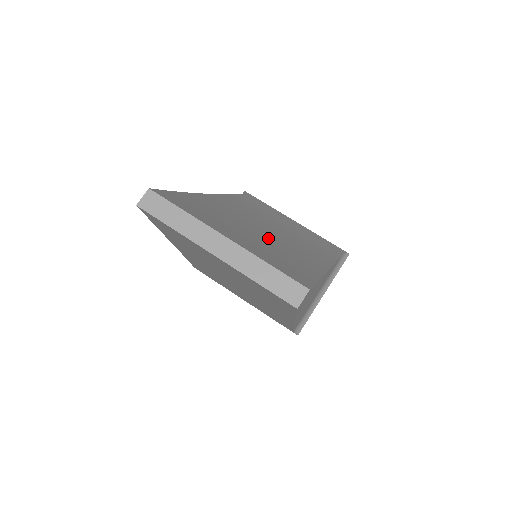
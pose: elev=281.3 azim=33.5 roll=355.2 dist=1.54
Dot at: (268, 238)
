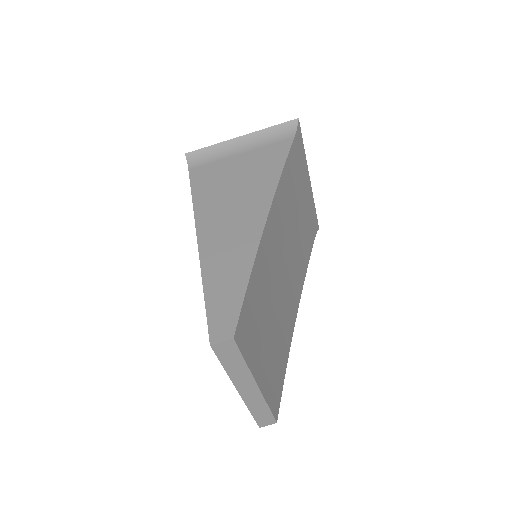
Dot at: (281, 304)
